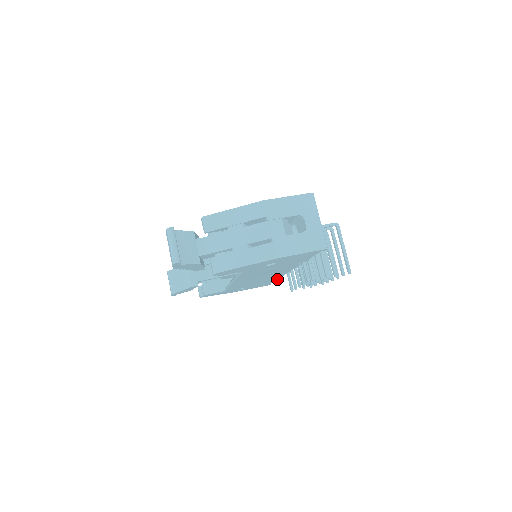
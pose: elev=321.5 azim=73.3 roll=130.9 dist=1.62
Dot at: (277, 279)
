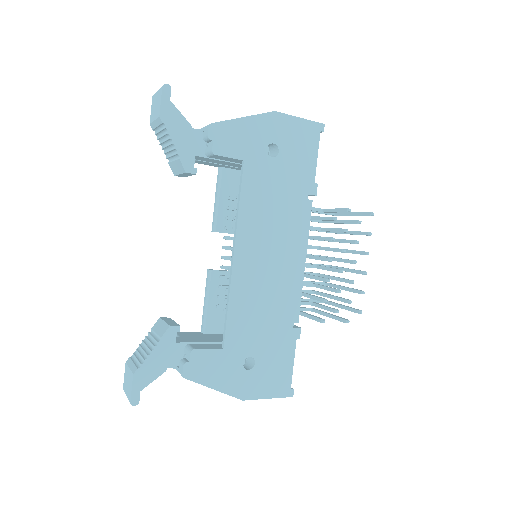
Dot at: (297, 333)
